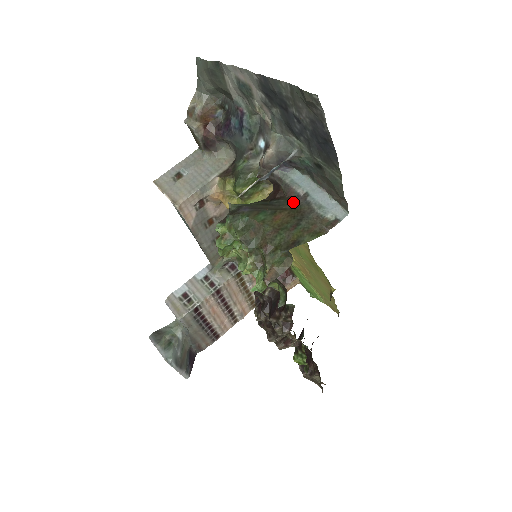
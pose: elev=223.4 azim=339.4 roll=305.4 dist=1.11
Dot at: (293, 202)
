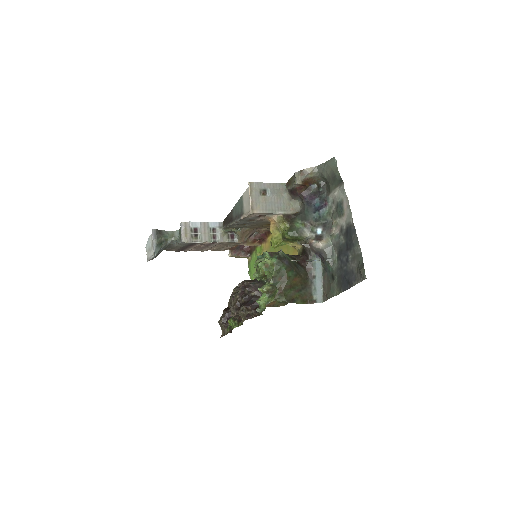
Dot at: (307, 275)
